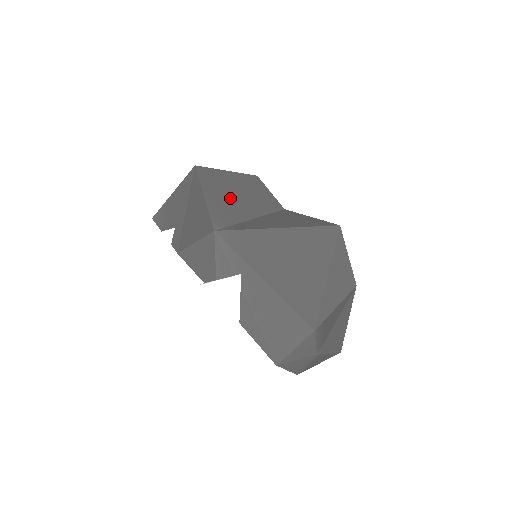
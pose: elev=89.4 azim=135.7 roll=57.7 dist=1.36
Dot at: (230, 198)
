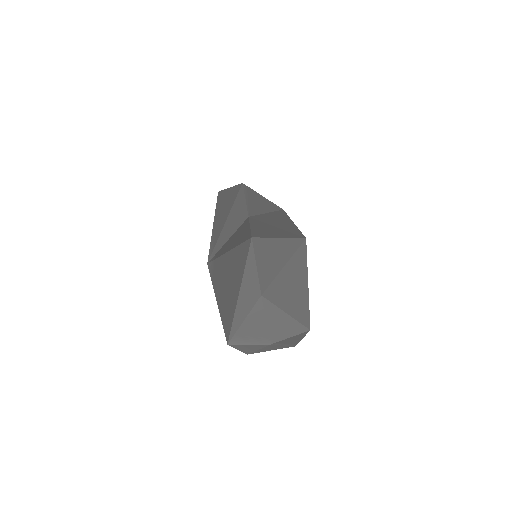
Dot at: (222, 223)
